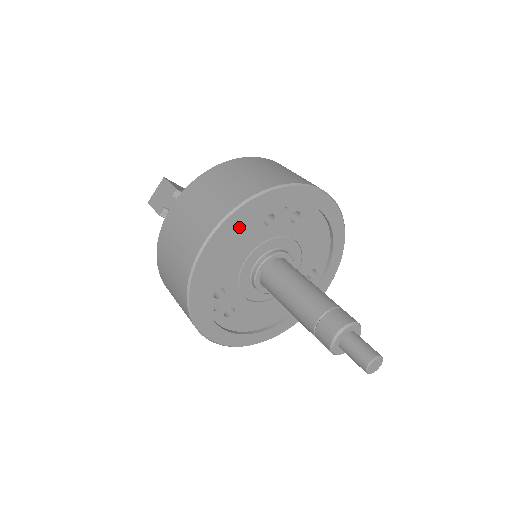
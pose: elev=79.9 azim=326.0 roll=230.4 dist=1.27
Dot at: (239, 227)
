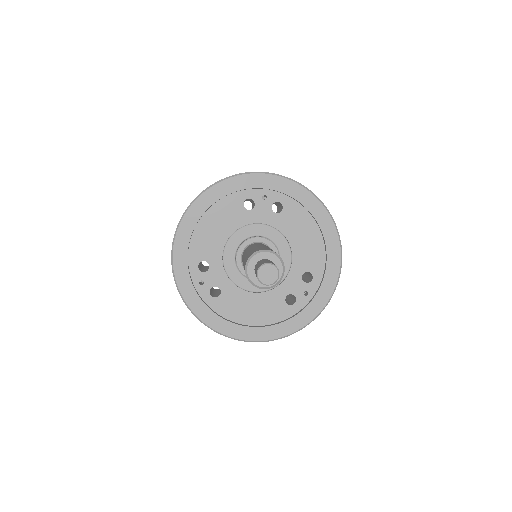
Dot at: (220, 204)
